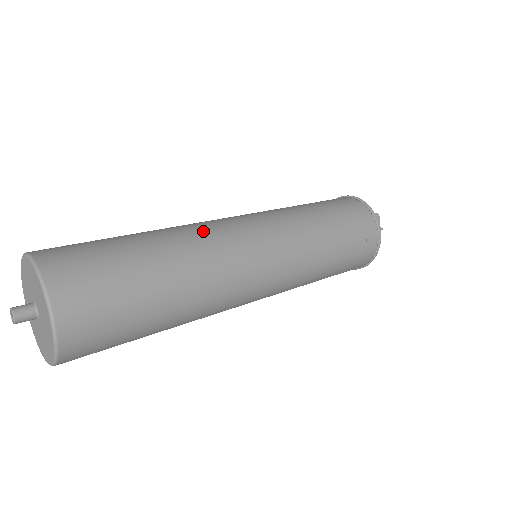
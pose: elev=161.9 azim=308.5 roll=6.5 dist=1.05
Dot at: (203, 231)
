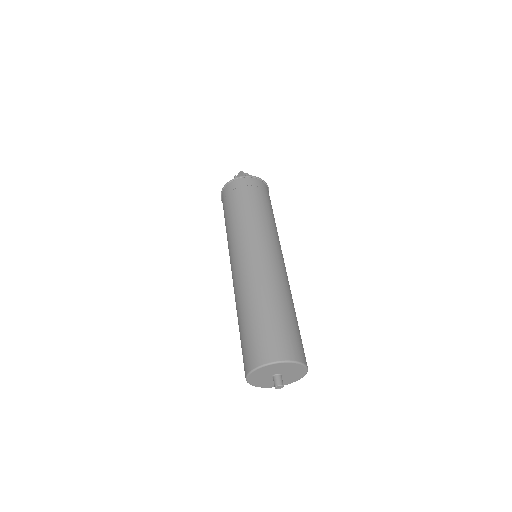
Dot at: (287, 282)
